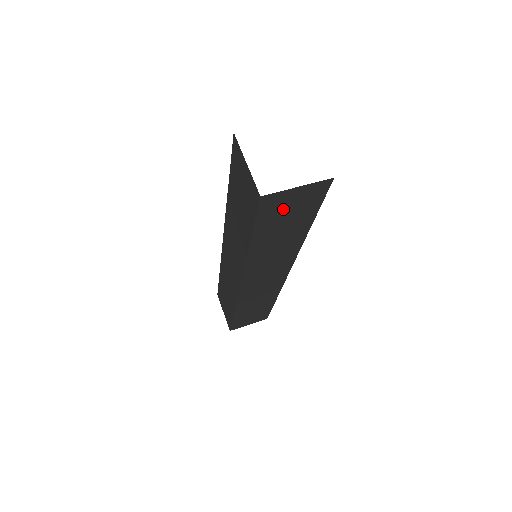
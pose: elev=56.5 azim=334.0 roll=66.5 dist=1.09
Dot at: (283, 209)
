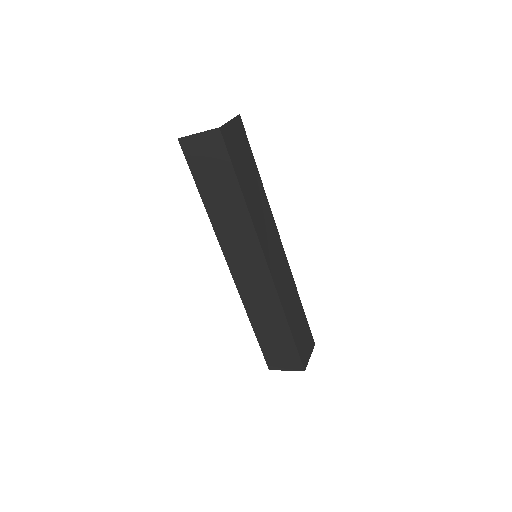
Dot at: (202, 158)
